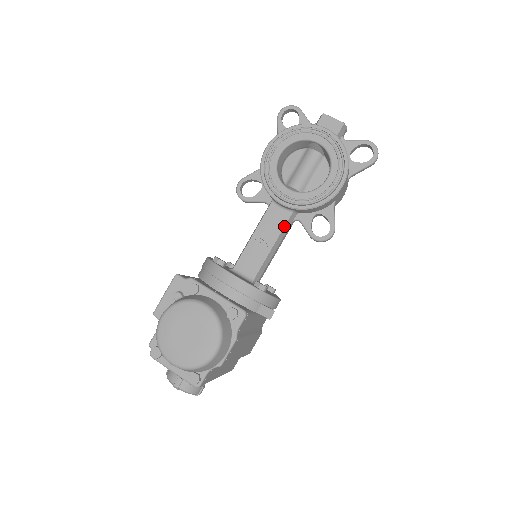
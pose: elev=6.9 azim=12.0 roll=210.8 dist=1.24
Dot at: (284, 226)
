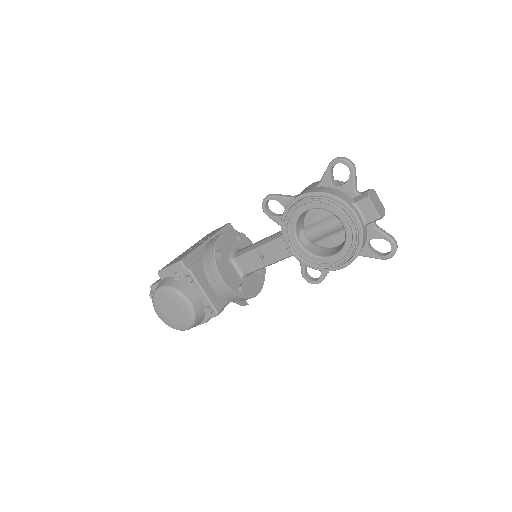
Dot at: (283, 258)
